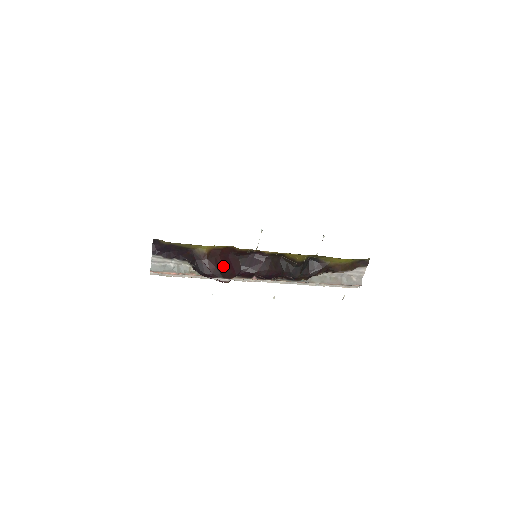
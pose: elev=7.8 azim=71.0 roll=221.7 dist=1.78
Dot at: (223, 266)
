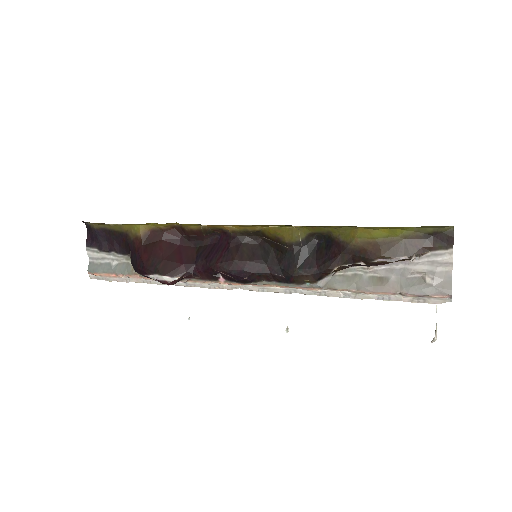
Dot at: (164, 256)
